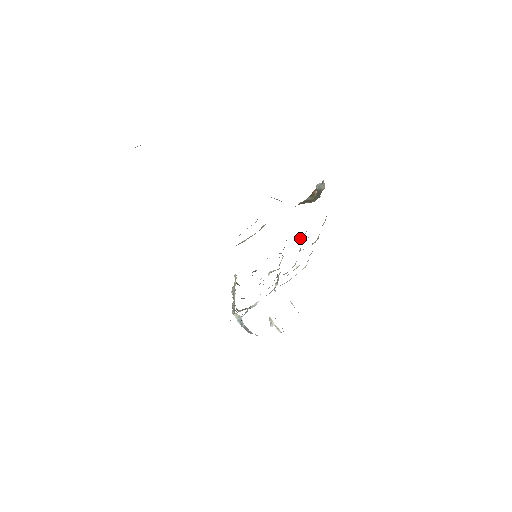
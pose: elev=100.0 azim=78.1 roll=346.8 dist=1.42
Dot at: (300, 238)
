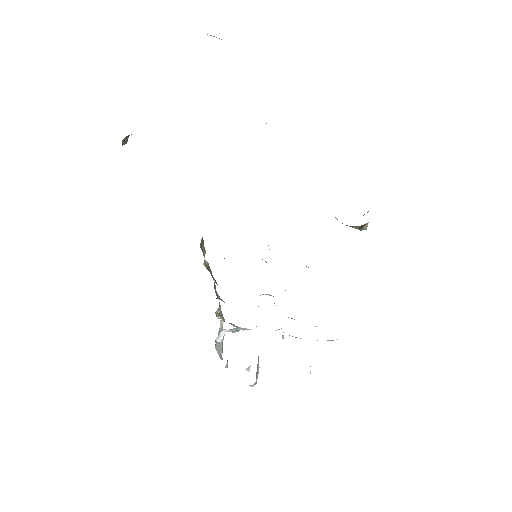
Dot at: occluded
